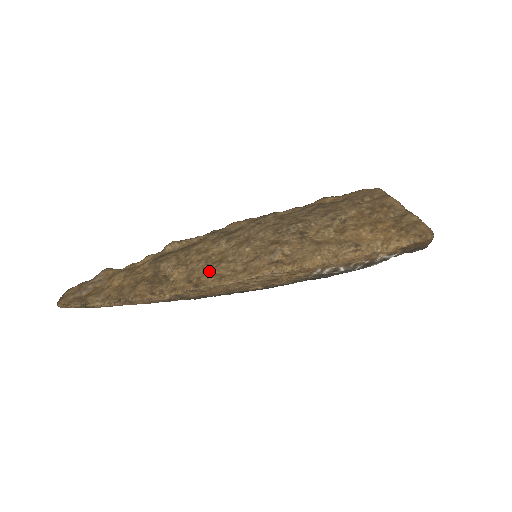
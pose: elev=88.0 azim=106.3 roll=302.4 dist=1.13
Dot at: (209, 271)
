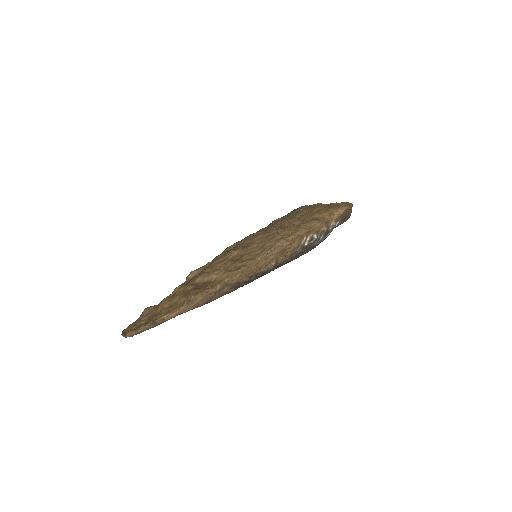
Dot at: (239, 261)
